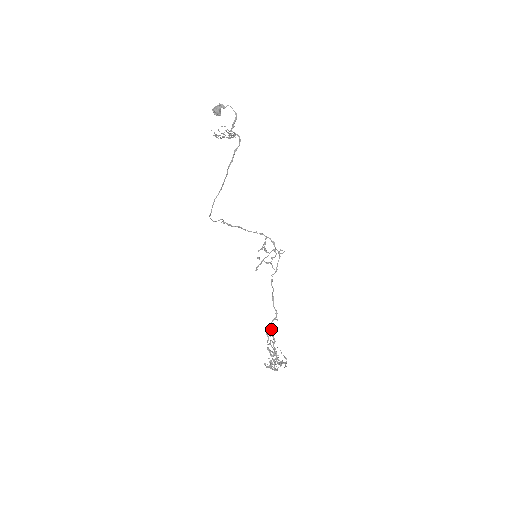
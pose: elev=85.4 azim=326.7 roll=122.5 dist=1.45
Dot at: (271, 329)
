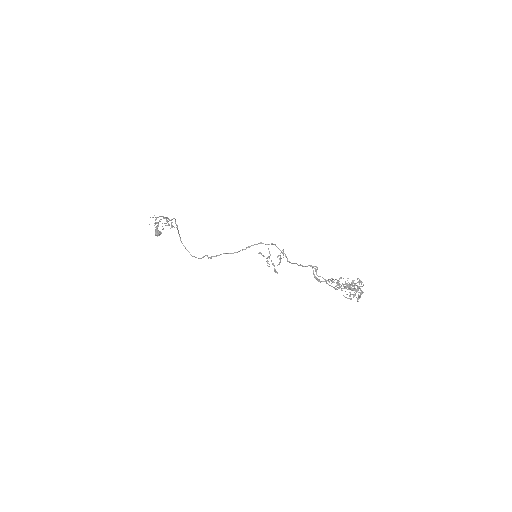
Dot at: occluded
